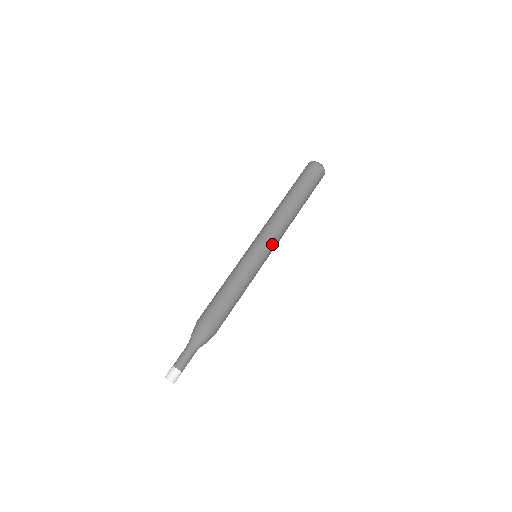
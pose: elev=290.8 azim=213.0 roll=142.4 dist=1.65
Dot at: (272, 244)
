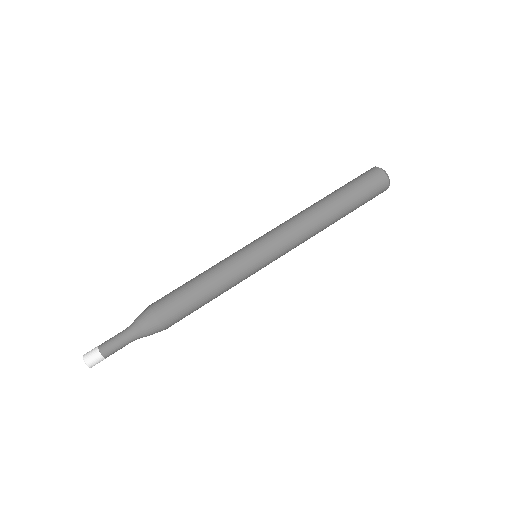
Dot at: (276, 241)
